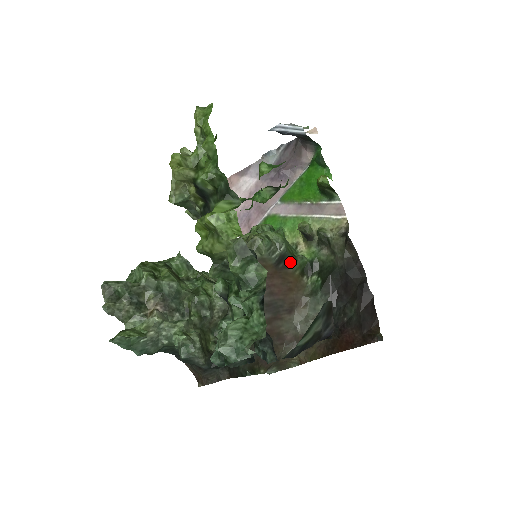
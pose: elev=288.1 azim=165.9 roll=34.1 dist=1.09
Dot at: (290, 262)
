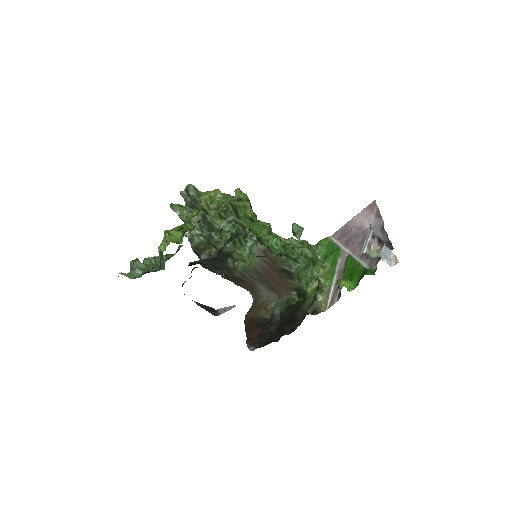
Dot at: (293, 279)
